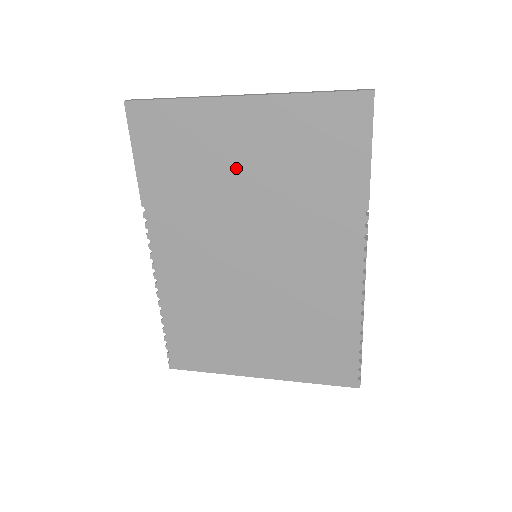
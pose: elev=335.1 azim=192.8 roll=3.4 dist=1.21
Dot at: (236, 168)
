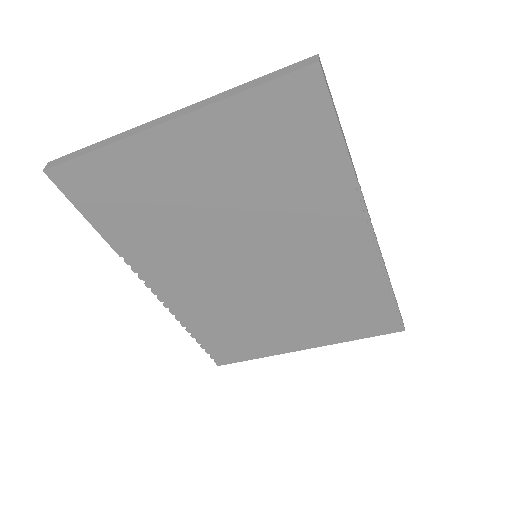
Dot at: (197, 193)
